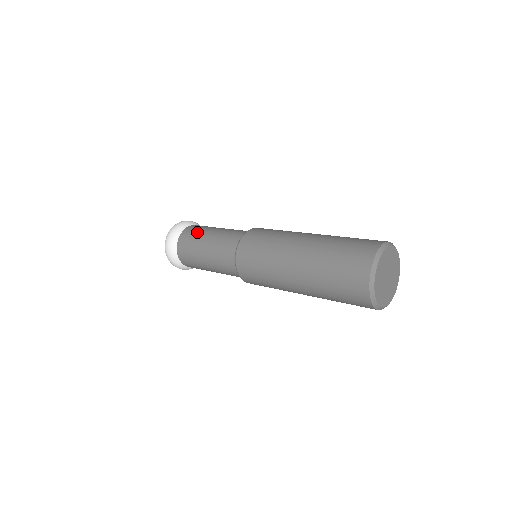
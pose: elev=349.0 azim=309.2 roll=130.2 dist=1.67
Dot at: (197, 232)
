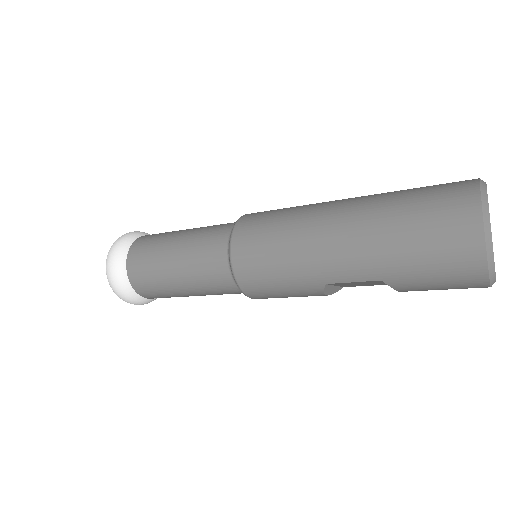
Dot at: occluded
